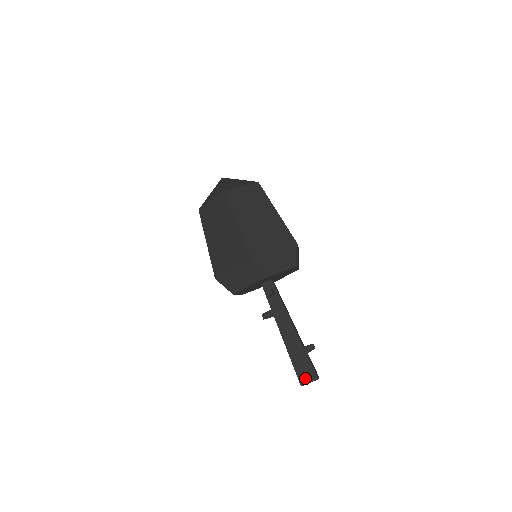
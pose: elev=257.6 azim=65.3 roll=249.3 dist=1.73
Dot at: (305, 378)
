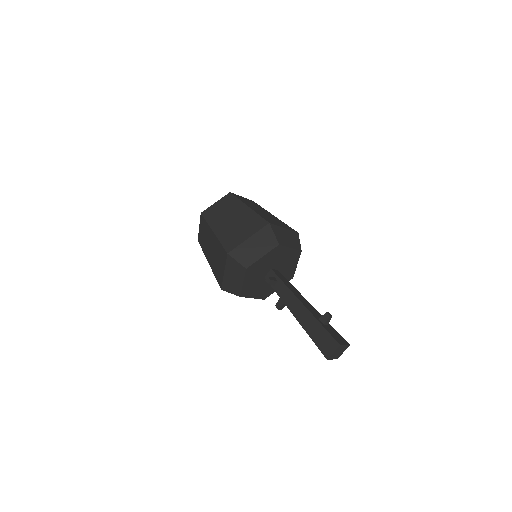
Dot at: (327, 349)
